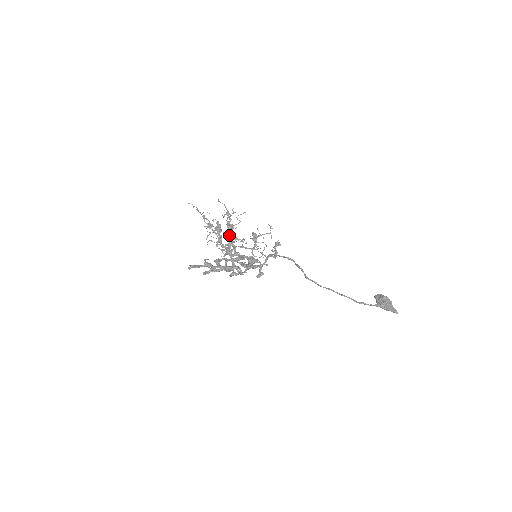
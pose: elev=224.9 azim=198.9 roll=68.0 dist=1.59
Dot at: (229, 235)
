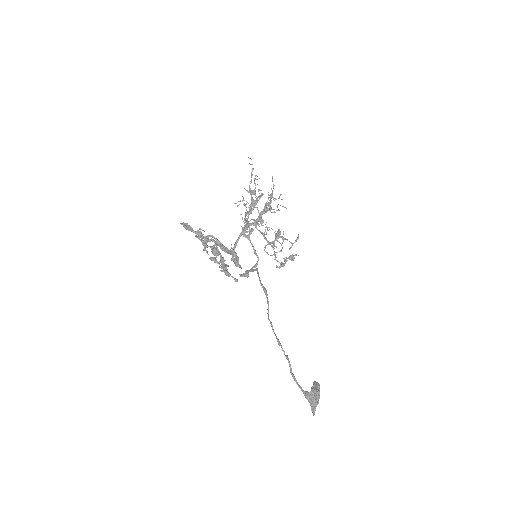
Dot at: (261, 214)
